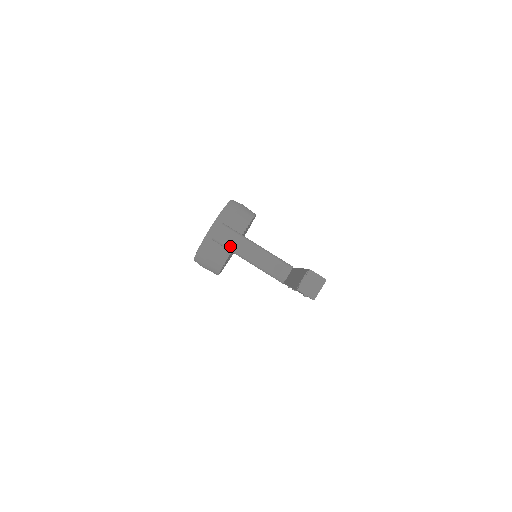
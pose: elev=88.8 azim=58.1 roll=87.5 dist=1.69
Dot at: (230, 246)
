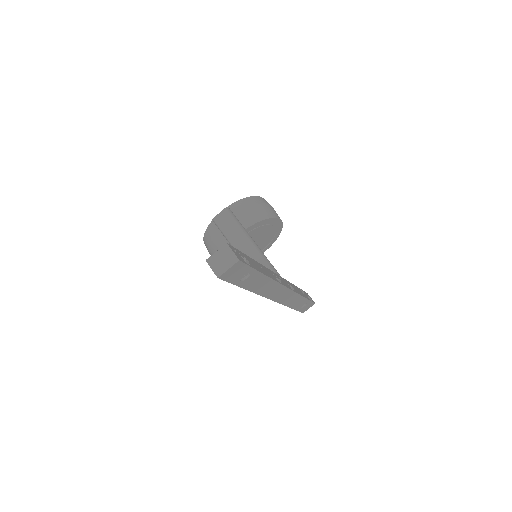
Dot at: (225, 232)
